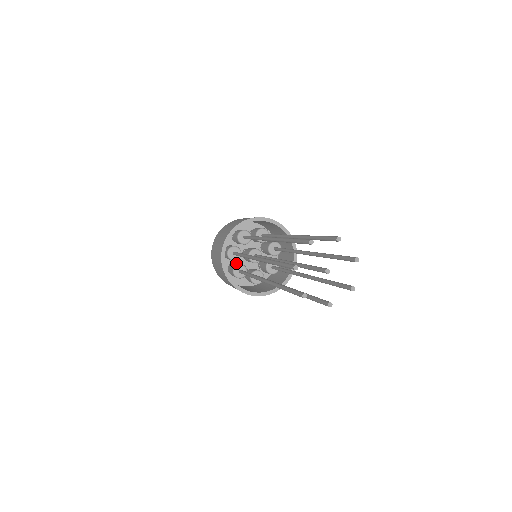
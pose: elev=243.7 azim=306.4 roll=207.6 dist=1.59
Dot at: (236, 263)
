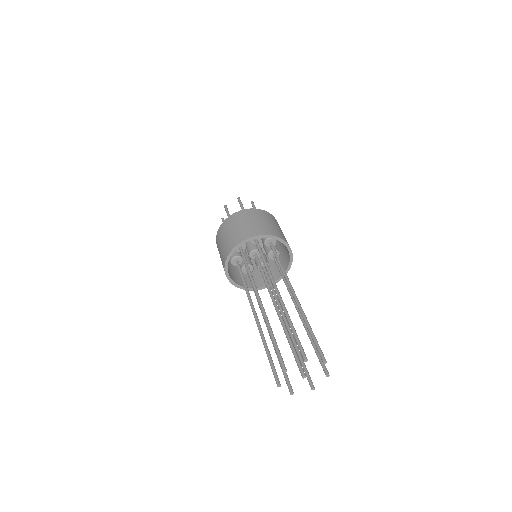
Dot at: occluded
